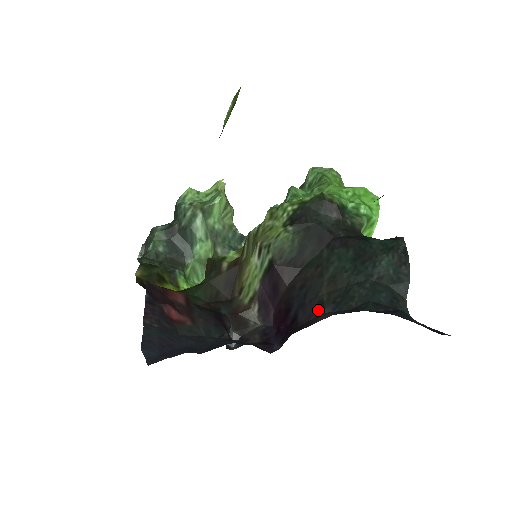
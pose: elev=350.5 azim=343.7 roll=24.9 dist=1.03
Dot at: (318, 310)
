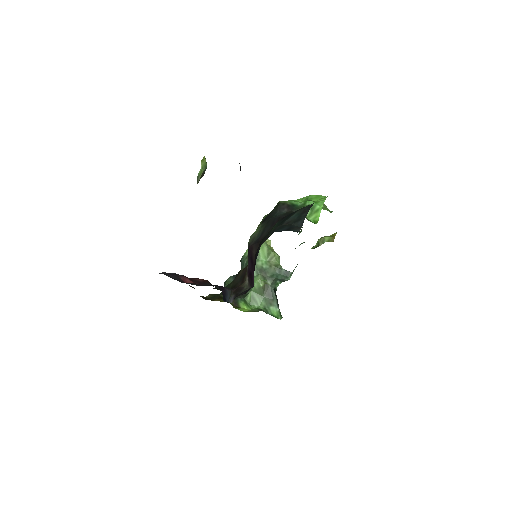
Dot at: occluded
